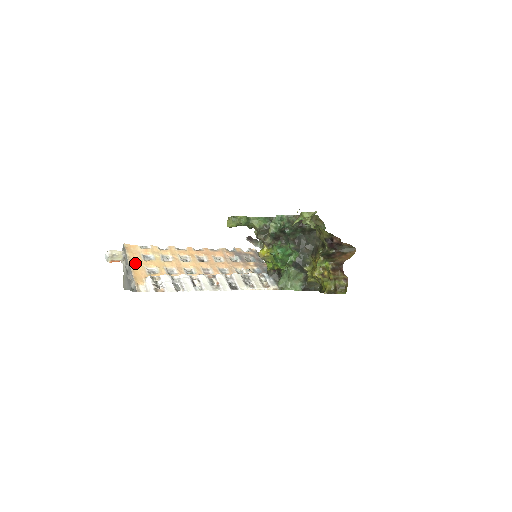
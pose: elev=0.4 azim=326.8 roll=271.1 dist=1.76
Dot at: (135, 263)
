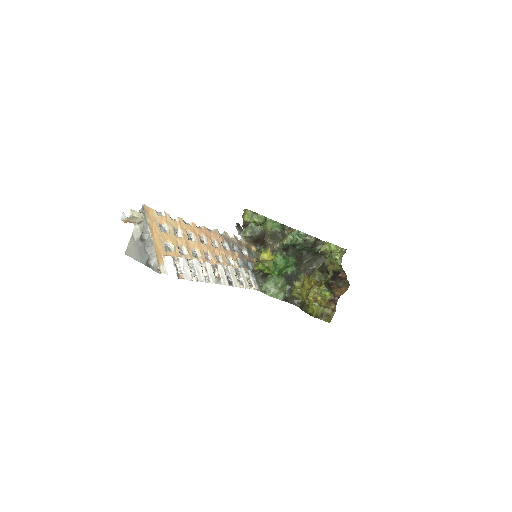
Dot at: (154, 234)
